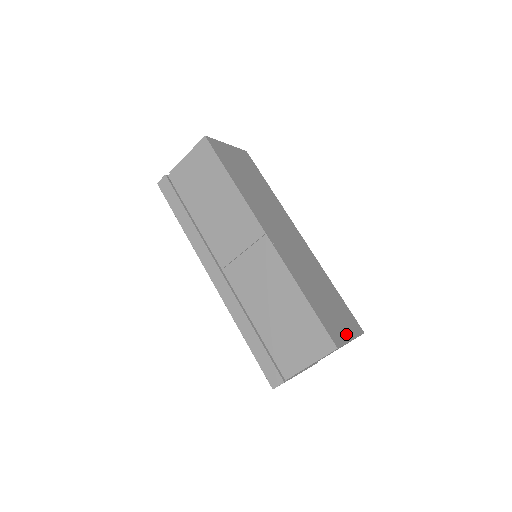
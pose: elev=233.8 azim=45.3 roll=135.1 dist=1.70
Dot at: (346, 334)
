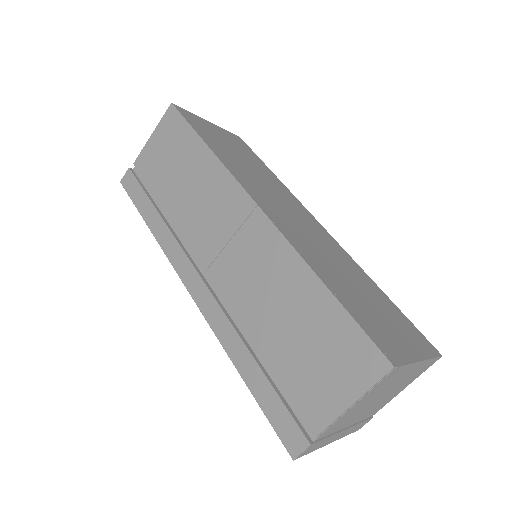
Dot at: (409, 350)
